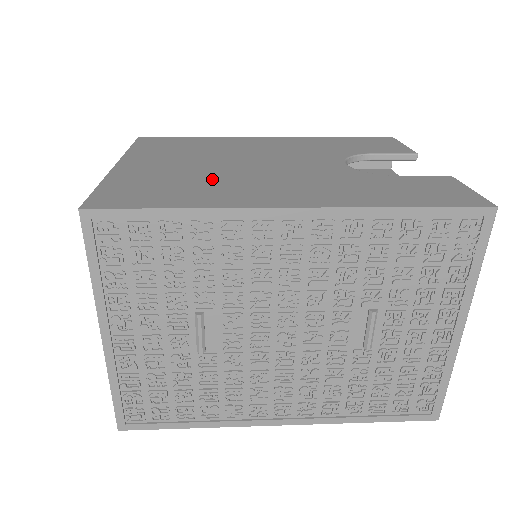
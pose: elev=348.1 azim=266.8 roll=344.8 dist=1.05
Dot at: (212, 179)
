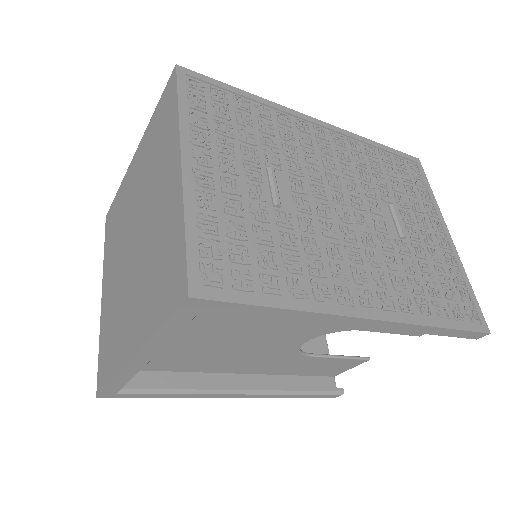
Dot at: occluded
